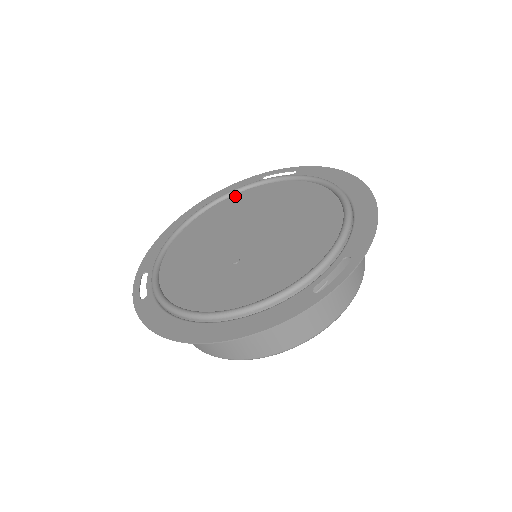
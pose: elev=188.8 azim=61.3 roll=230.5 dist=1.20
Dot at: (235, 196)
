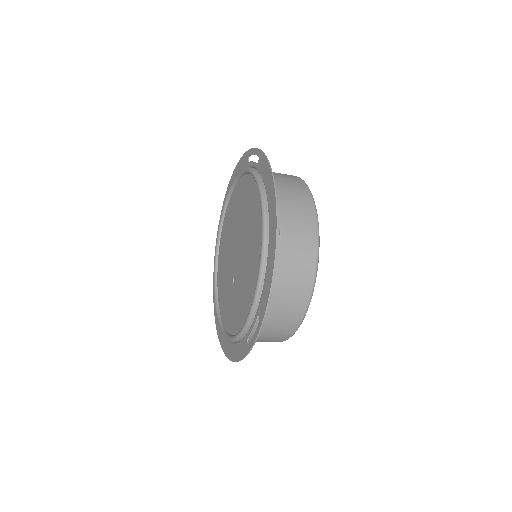
Dot at: (238, 185)
